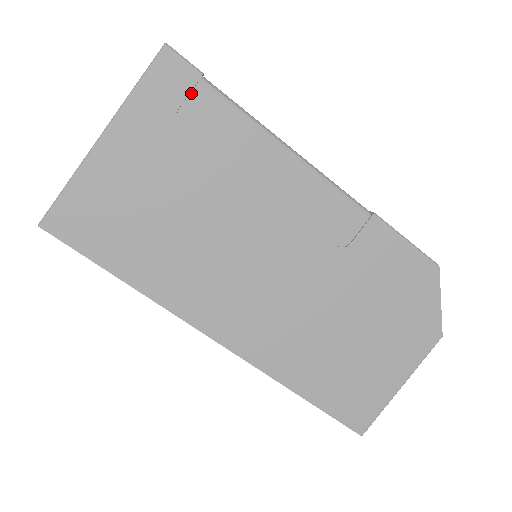
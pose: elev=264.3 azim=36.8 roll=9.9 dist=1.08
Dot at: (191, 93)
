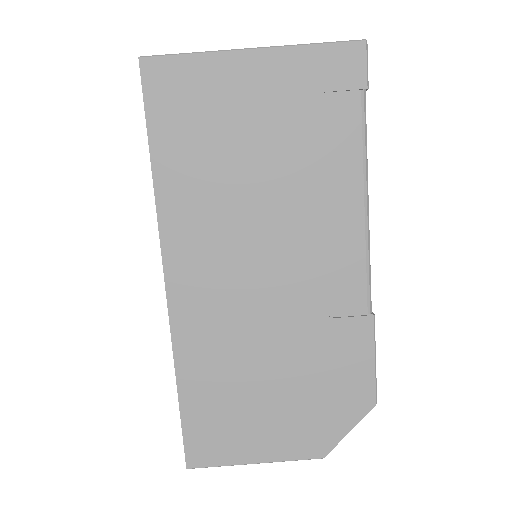
Dot at: (346, 91)
